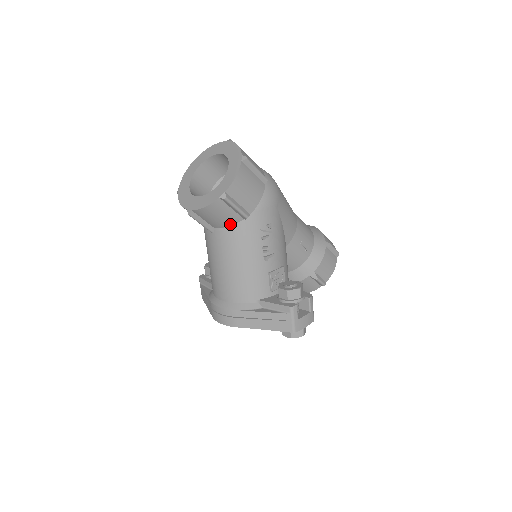
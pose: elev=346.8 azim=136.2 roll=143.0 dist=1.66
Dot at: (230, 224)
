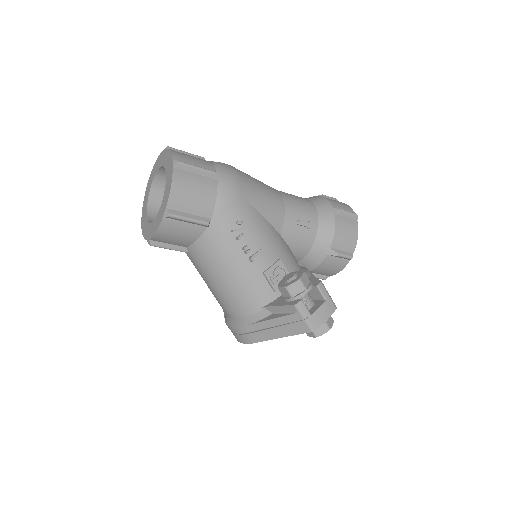
Dot at: (196, 238)
